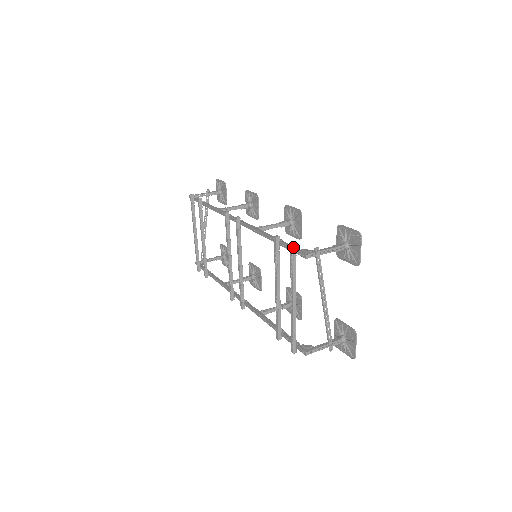
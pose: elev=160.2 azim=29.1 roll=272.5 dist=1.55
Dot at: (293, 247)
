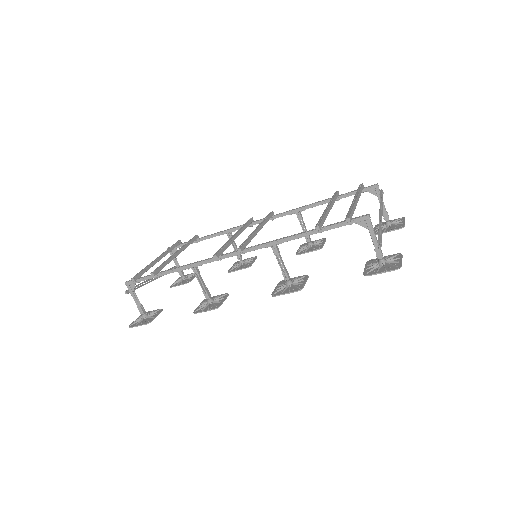
Dot at: occluded
